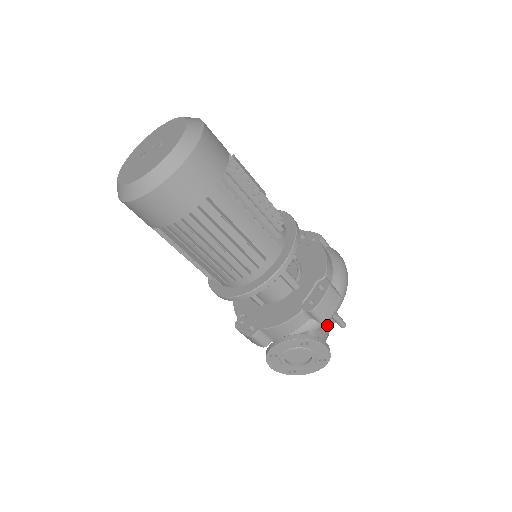
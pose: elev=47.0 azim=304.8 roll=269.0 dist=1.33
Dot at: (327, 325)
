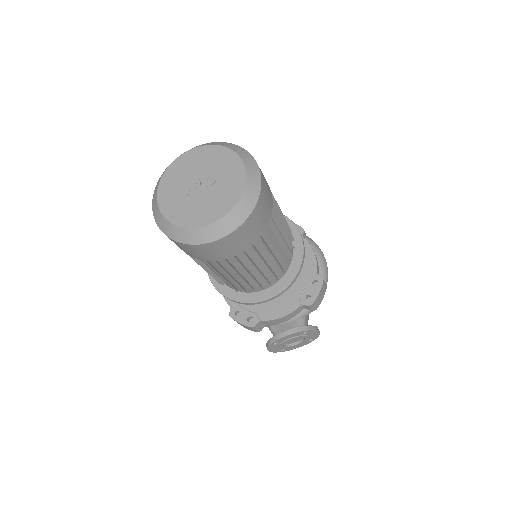
Dot at: occluded
